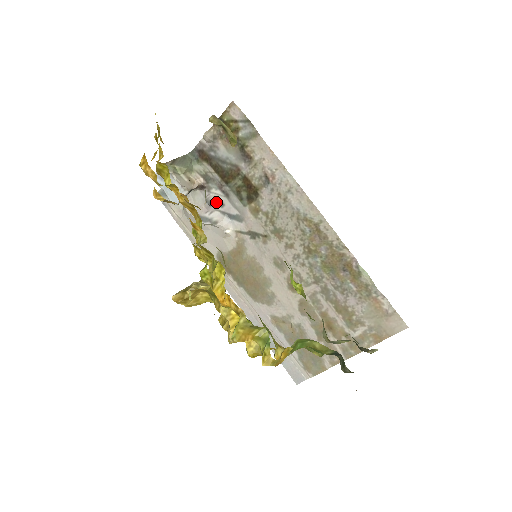
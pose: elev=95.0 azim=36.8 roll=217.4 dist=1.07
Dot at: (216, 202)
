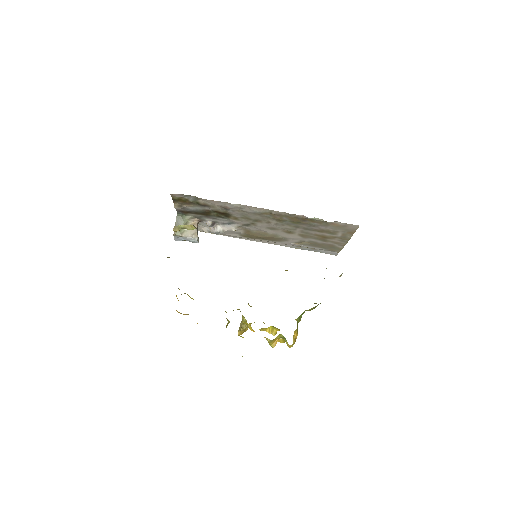
Dot at: (214, 223)
